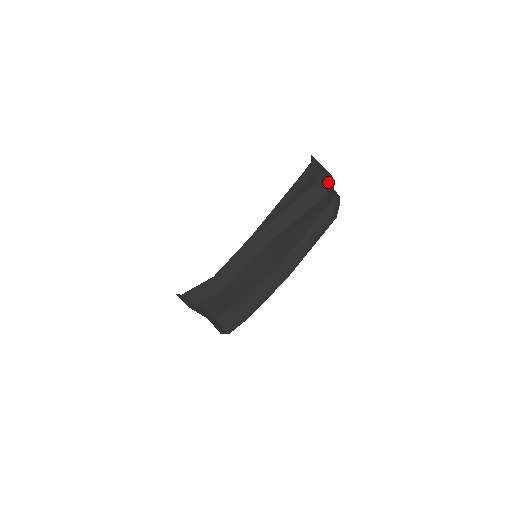
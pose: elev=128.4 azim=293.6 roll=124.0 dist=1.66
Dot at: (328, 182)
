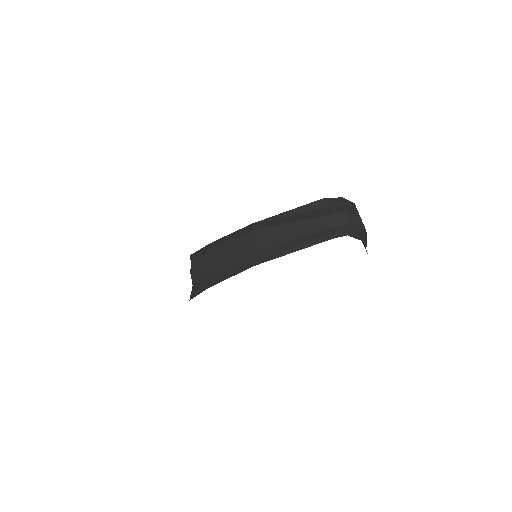
Dot at: (343, 210)
